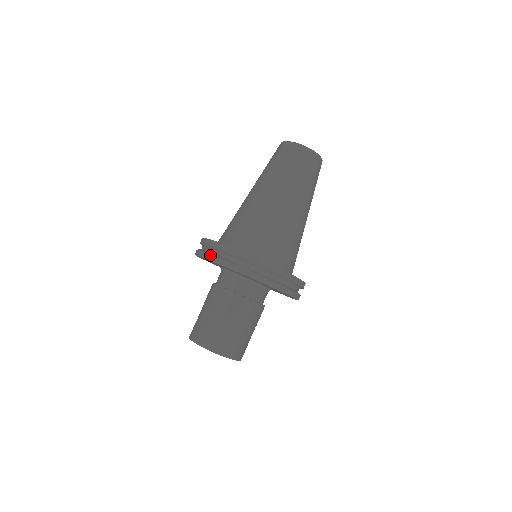
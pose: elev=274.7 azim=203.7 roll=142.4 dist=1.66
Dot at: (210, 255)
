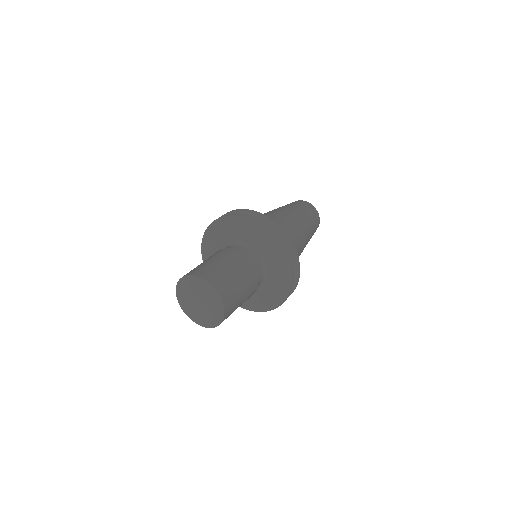
Dot at: occluded
